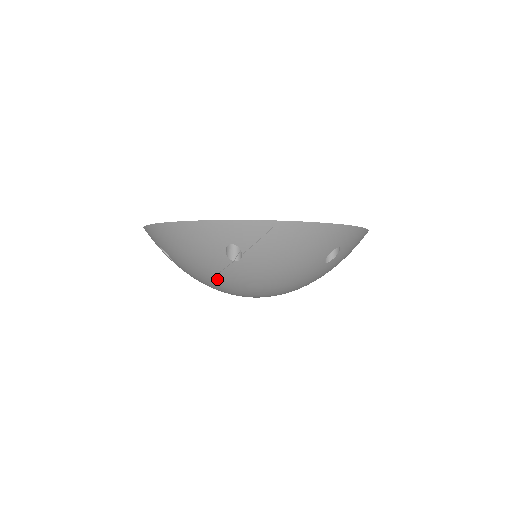
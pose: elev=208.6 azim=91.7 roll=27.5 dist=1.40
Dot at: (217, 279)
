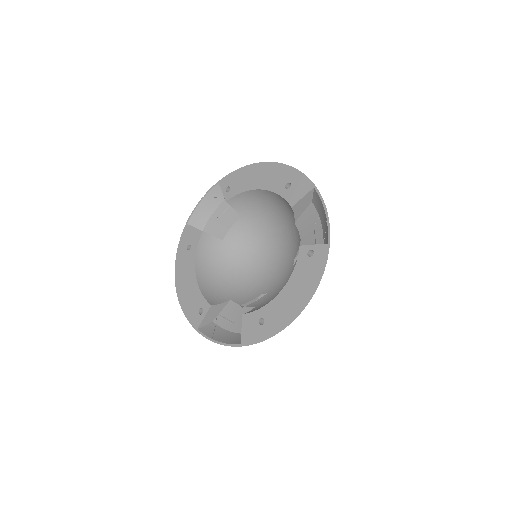
Dot at: occluded
